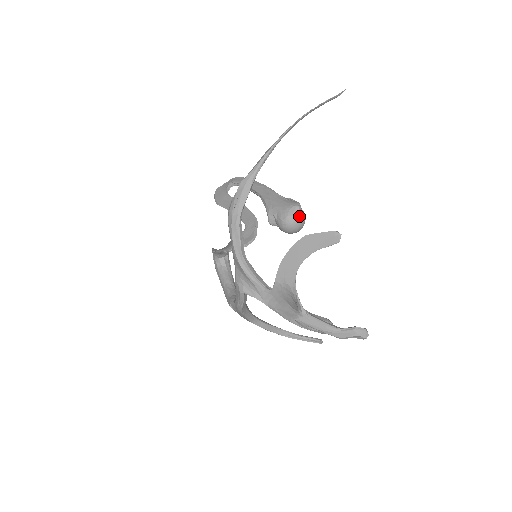
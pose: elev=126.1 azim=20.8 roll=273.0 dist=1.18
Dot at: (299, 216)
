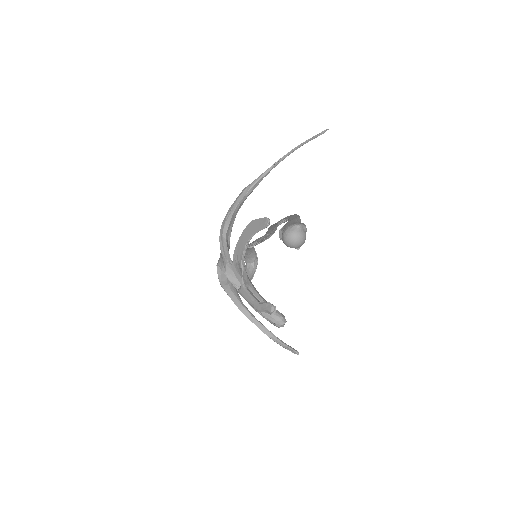
Dot at: (295, 232)
